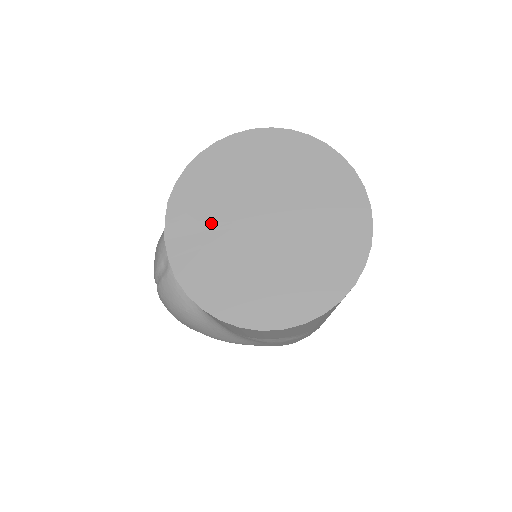
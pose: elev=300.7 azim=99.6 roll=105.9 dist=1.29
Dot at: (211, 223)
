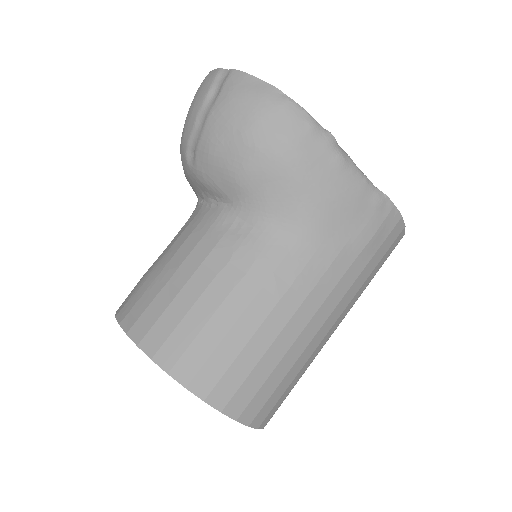
Dot at: occluded
